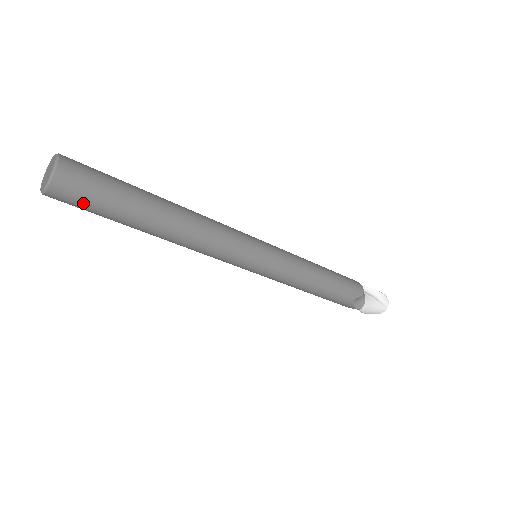
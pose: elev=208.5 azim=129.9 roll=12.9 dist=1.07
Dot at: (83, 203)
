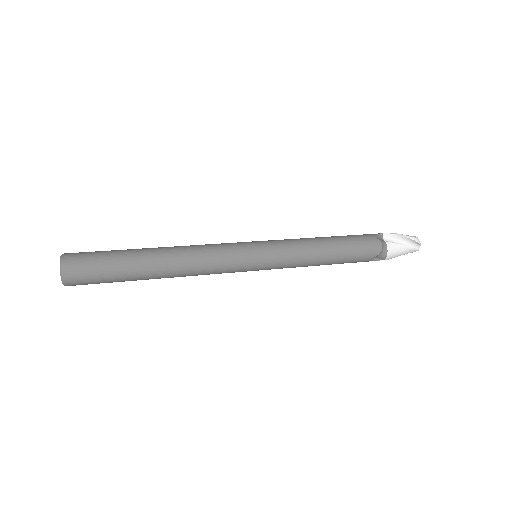
Dot at: occluded
